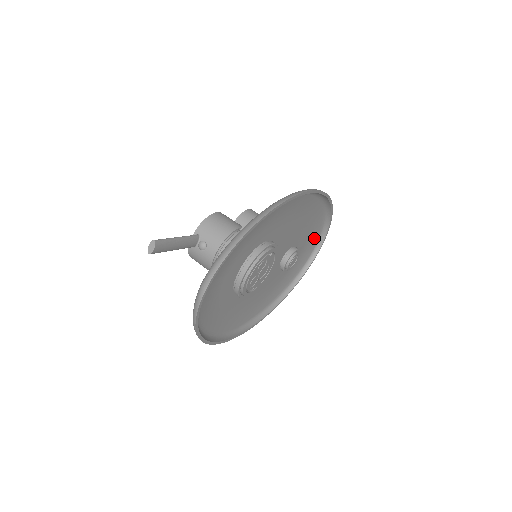
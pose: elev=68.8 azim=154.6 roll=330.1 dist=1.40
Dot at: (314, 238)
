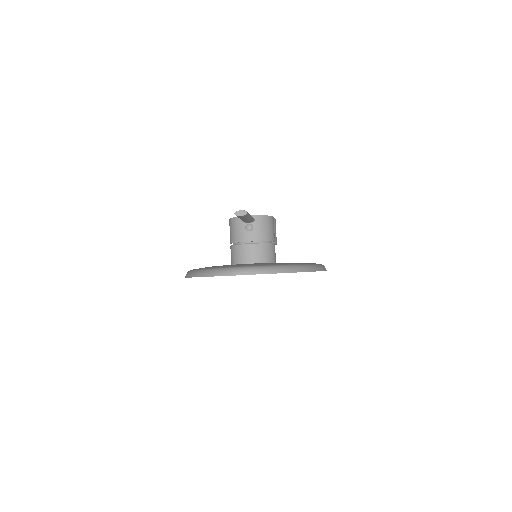
Dot at: occluded
